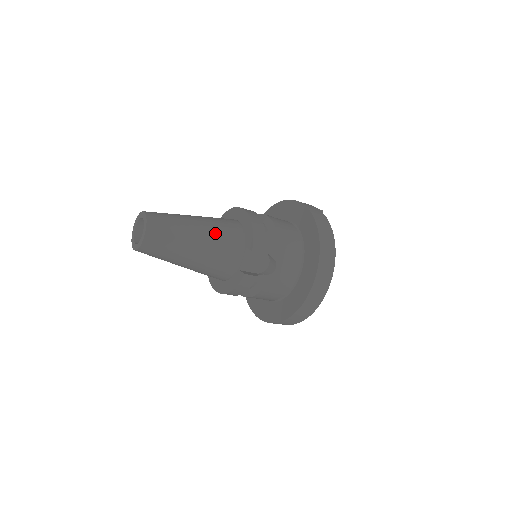
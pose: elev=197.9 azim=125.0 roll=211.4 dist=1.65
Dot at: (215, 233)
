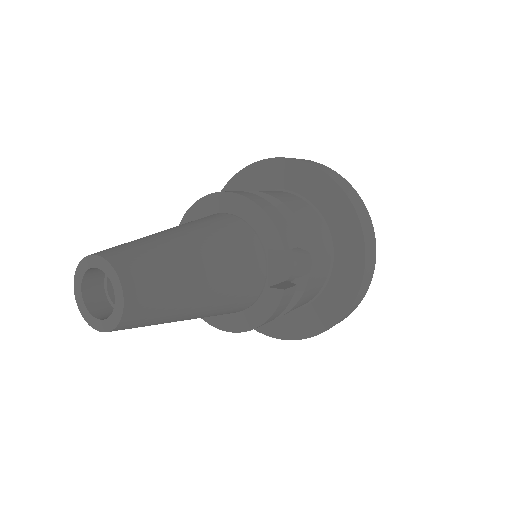
Dot at: (220, 245)
